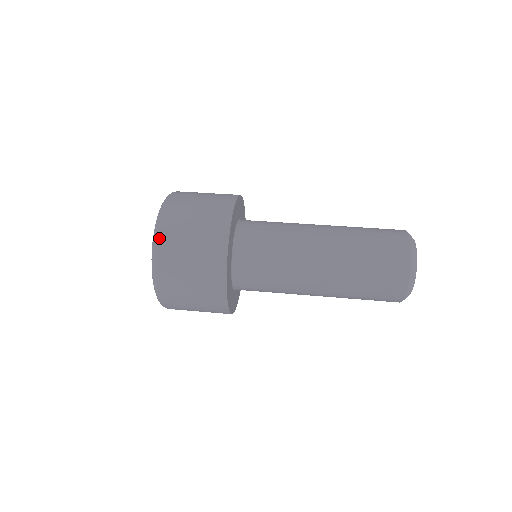
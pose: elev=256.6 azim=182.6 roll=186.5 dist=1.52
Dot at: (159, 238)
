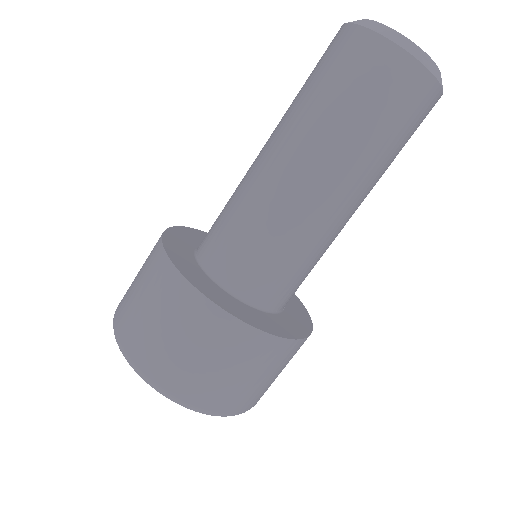
Dot at: (125, 349)
